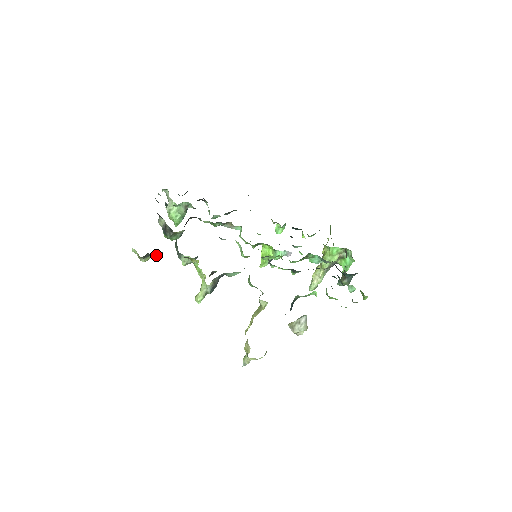
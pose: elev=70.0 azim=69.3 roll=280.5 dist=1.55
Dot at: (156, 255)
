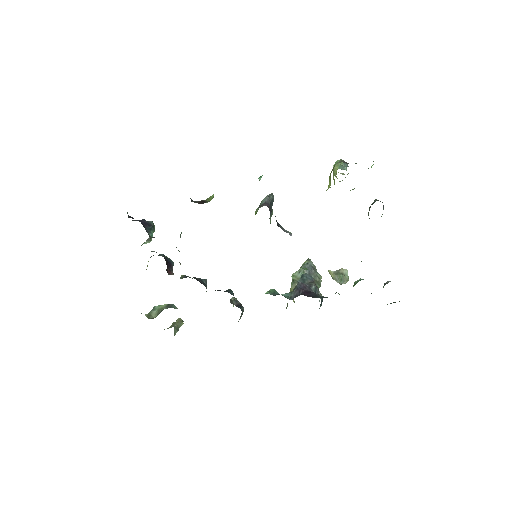
Dot at: occluded
